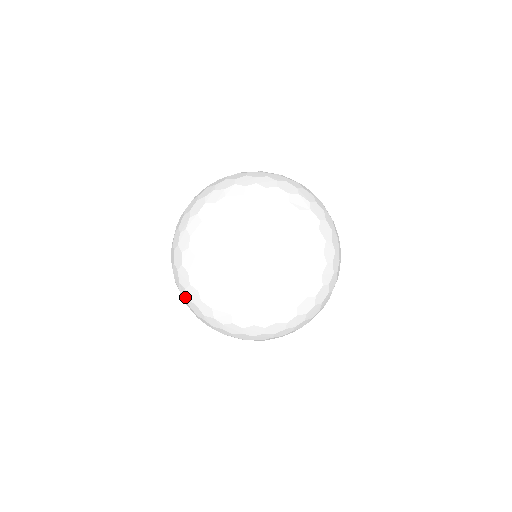
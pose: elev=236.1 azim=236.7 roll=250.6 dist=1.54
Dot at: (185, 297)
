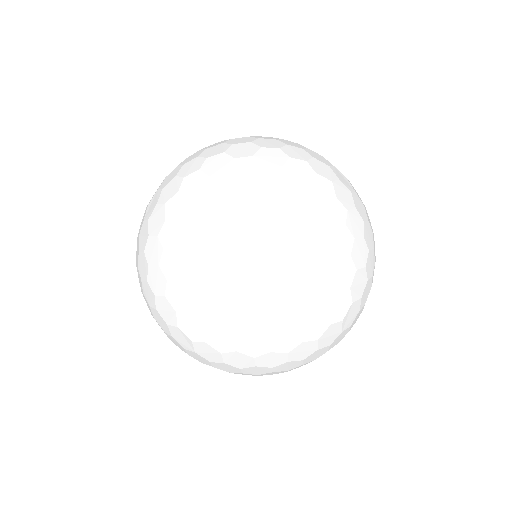
Dot at: (151, 208)
